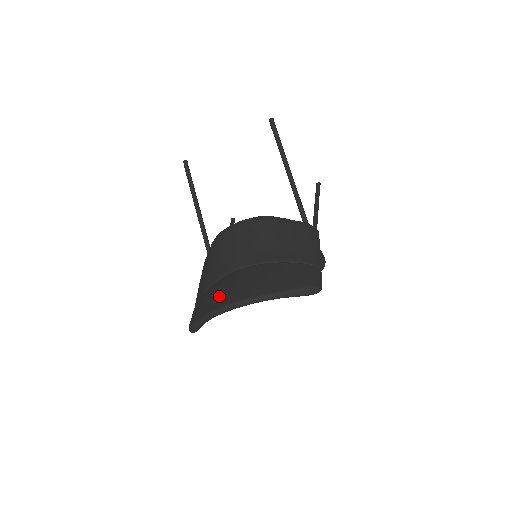
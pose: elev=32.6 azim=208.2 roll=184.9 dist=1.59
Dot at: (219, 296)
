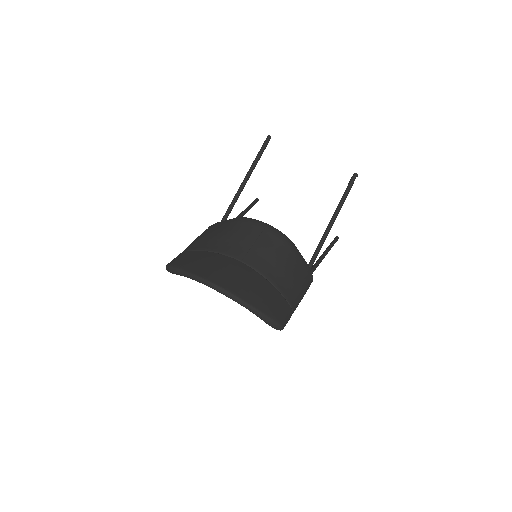
Dot at: (212, 269)
